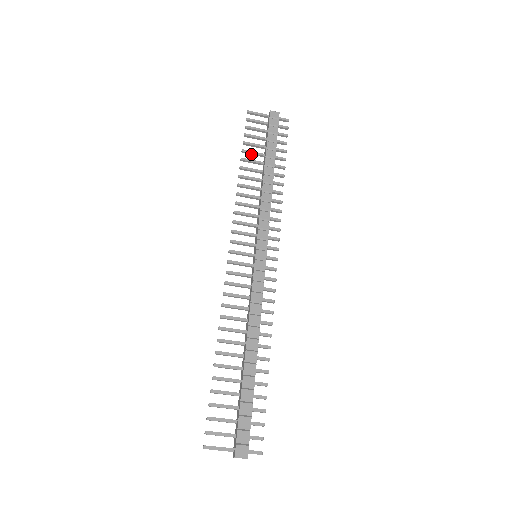
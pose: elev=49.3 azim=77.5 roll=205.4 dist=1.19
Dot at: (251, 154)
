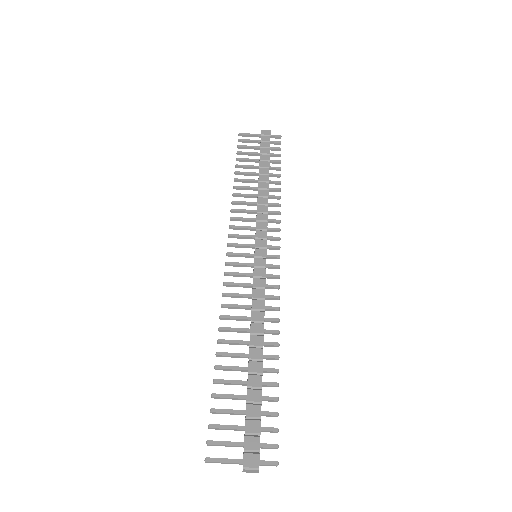
Dot at: (245, 168)
